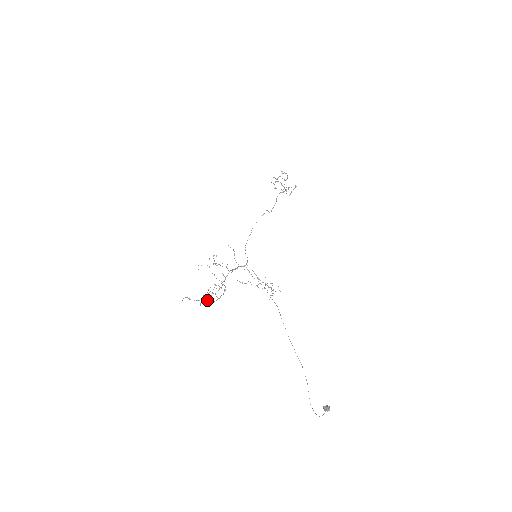
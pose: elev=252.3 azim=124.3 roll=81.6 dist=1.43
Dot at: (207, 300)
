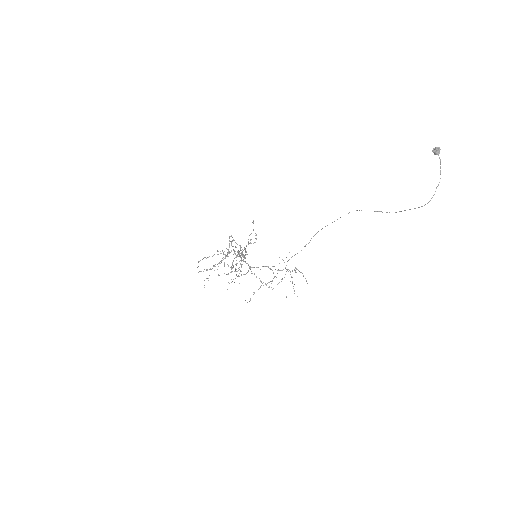
Dot at: (233, 246)
